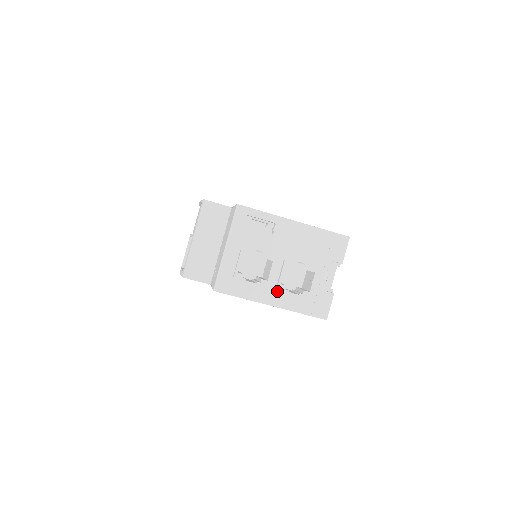
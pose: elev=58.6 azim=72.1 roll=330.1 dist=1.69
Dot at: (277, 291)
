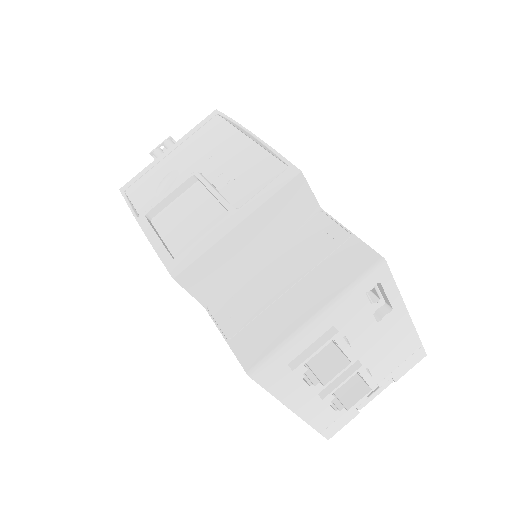
Dot at: (317, 397)
